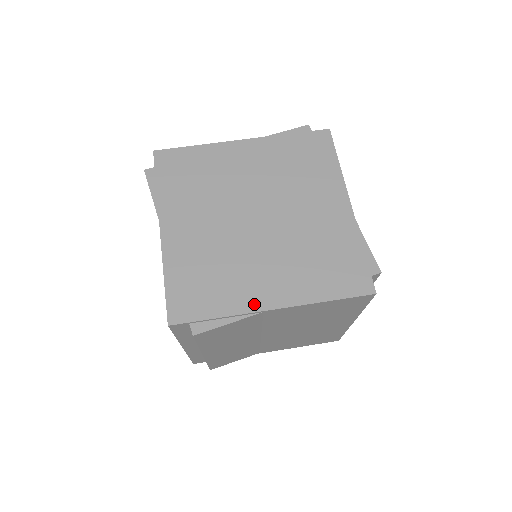
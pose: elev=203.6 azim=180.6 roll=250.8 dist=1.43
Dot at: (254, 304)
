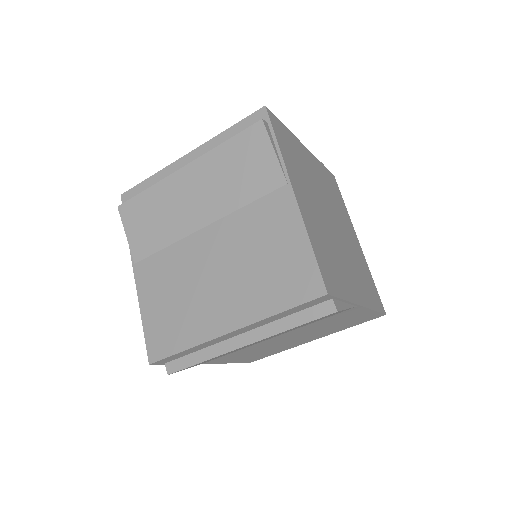
Dot at: (355, 297)
